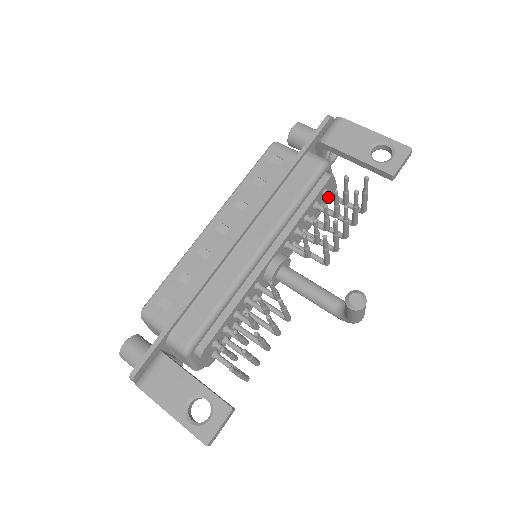
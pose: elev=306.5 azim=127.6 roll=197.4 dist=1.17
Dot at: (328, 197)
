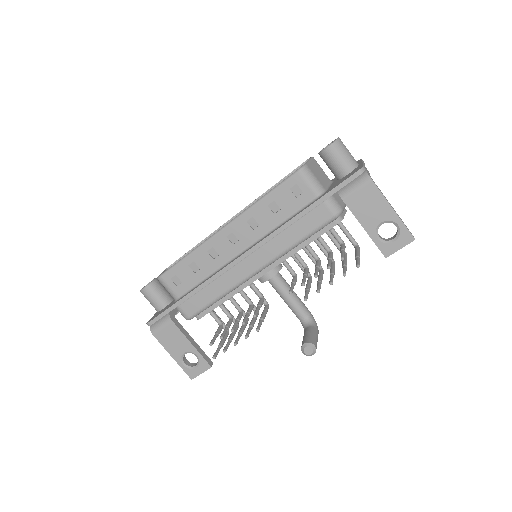
Dot at: (331, 233)
